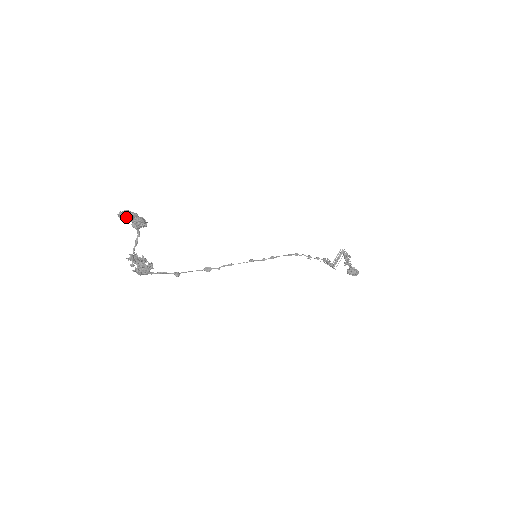
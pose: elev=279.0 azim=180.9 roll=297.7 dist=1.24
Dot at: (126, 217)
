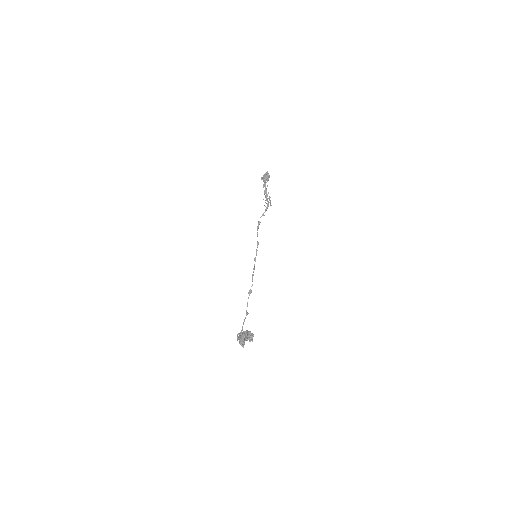
Dot at: occluded
